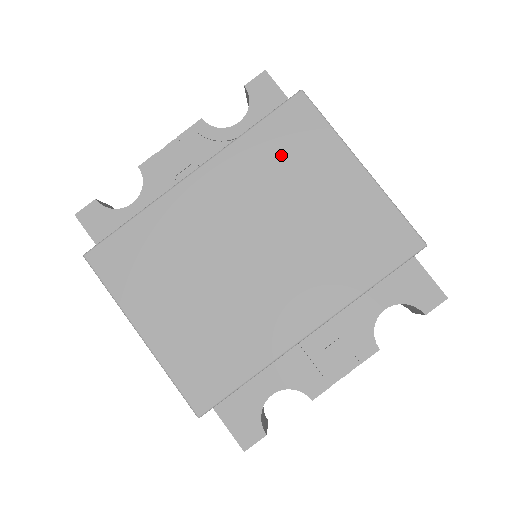
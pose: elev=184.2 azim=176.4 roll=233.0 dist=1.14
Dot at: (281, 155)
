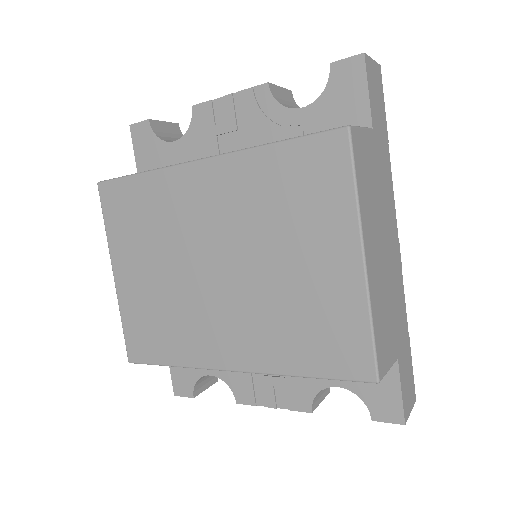
Dot at: (287, 192)
